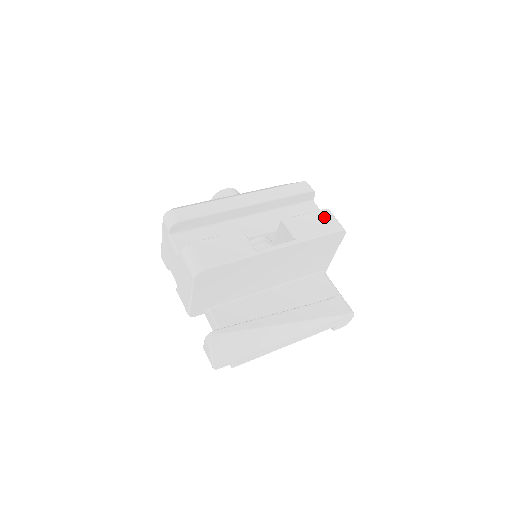
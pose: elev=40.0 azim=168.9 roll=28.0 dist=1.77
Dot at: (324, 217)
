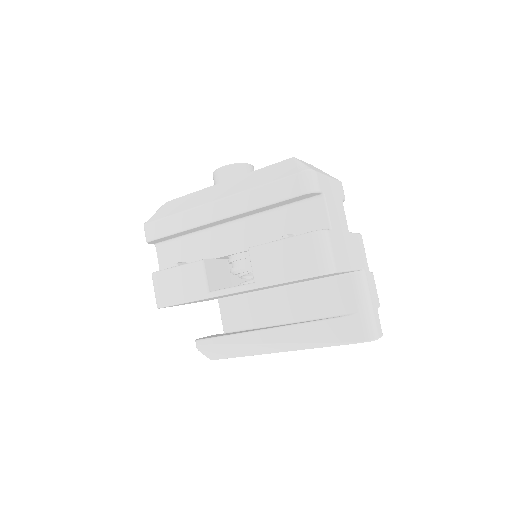
Dot at: (303, 249)
